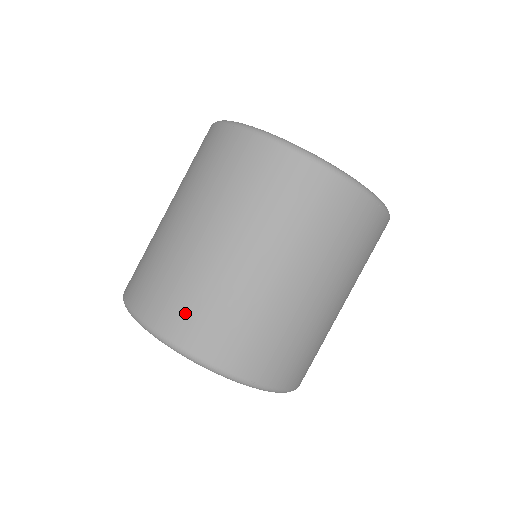
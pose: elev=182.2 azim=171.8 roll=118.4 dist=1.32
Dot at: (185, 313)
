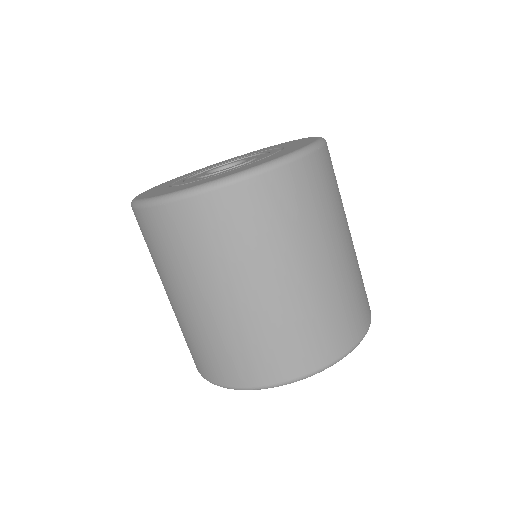
Dot at: (202, 359)
